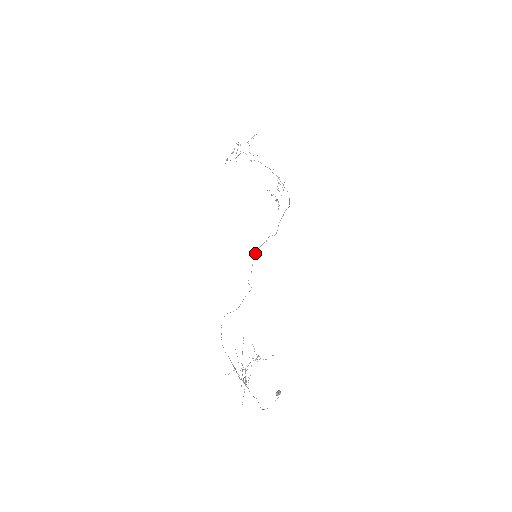
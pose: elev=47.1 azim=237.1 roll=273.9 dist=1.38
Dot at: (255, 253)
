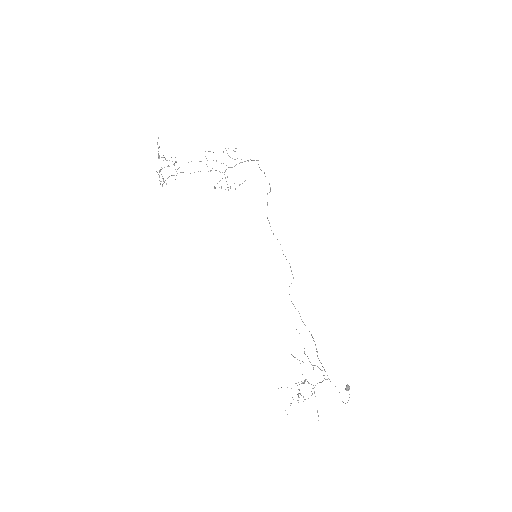
Dot at: occluded
